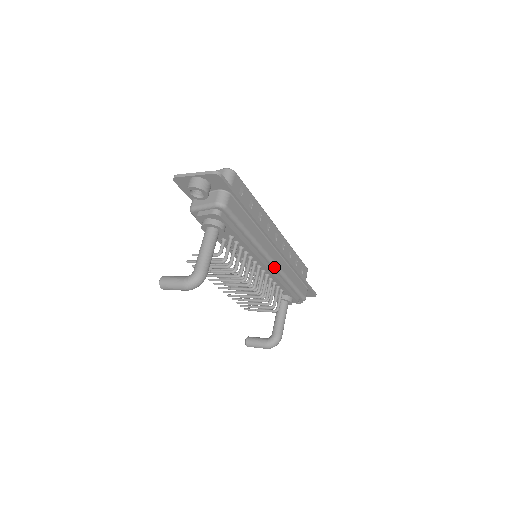
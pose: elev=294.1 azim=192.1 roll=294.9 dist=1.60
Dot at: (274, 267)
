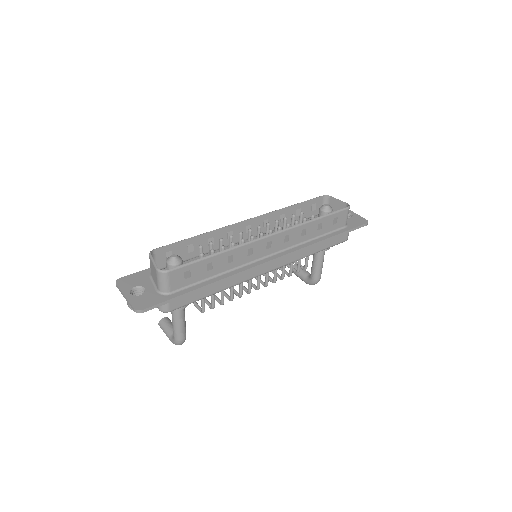
Dot at: (275, 268)
